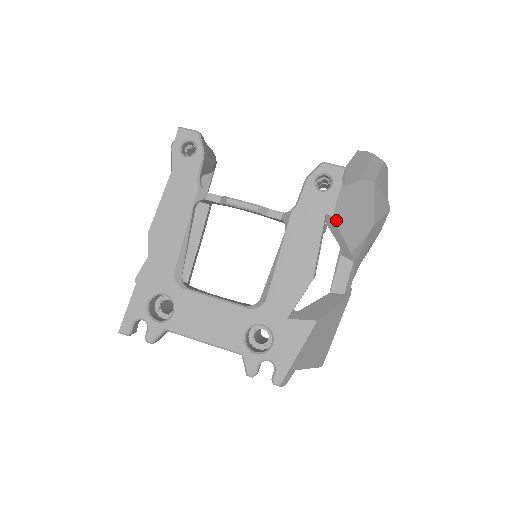
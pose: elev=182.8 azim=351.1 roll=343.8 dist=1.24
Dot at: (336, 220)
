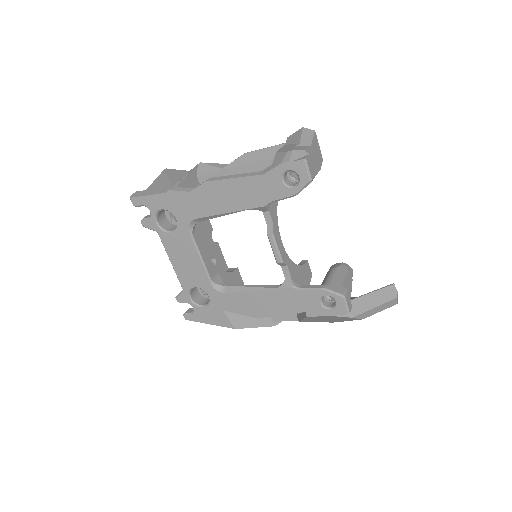
Dot at: (308, 317)
